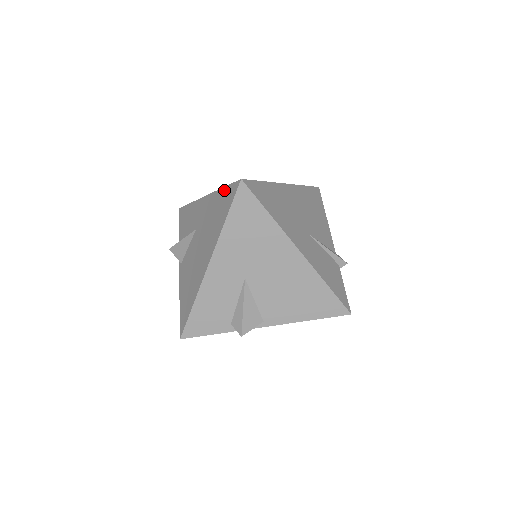
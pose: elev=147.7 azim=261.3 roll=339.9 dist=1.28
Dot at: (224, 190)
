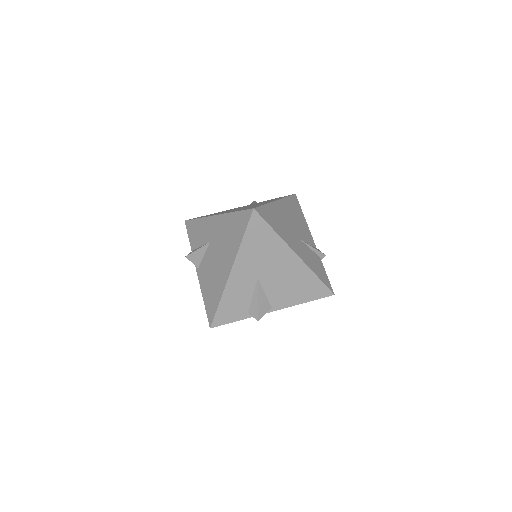
Dot at: (237, 214)
